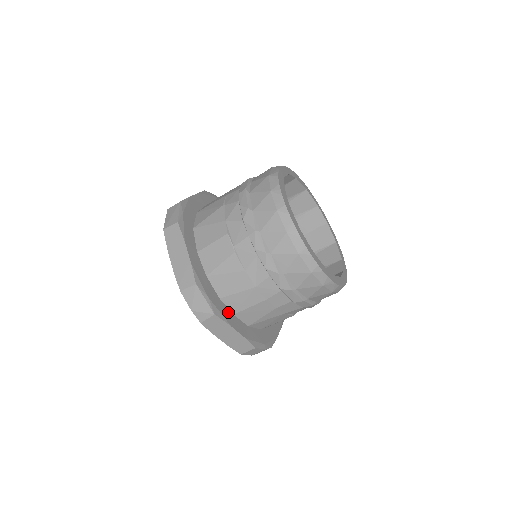
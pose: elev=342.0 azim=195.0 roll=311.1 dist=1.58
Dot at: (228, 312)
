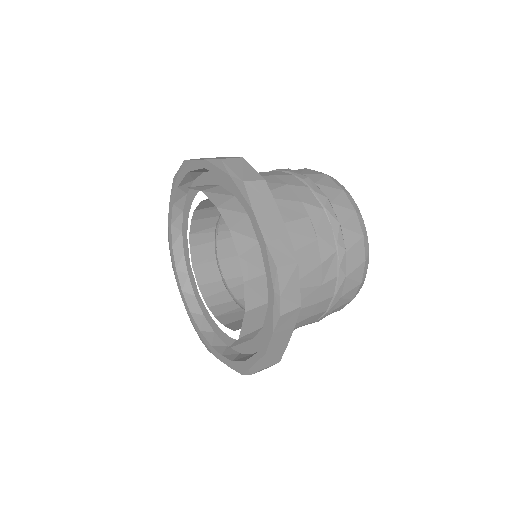
Dot at: occluded
